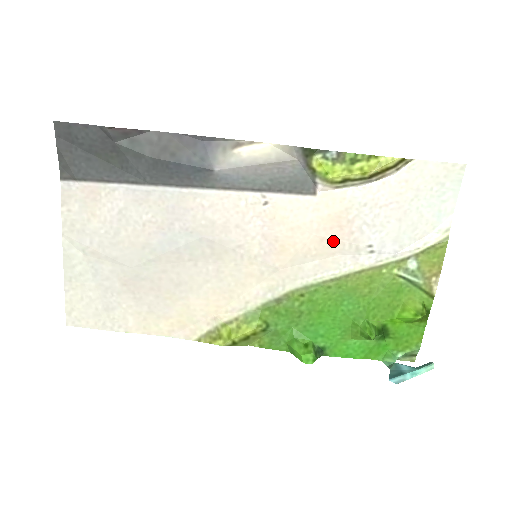
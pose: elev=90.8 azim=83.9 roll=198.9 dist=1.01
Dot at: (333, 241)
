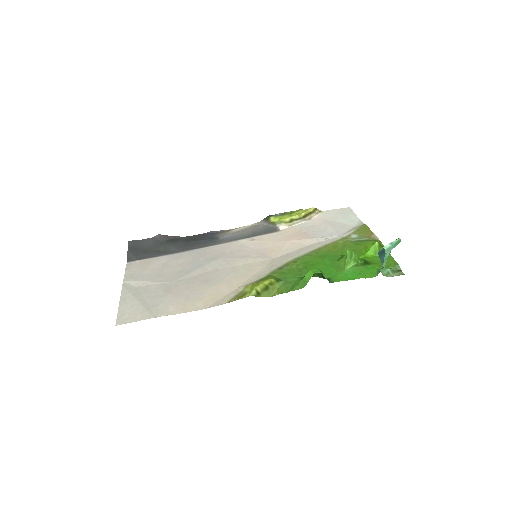
Dot at: (300, 241)
